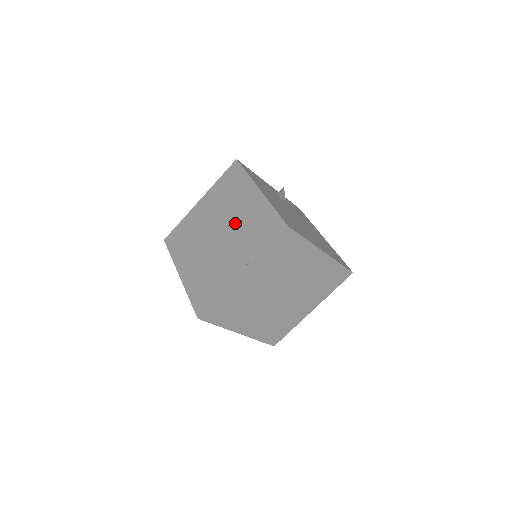
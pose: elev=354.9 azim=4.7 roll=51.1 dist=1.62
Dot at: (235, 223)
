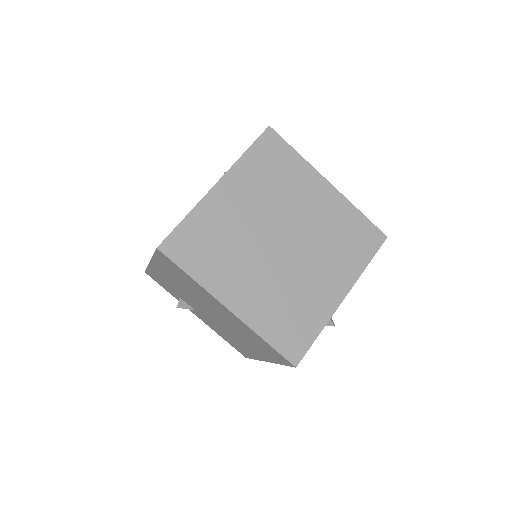
Dot at: occluded
